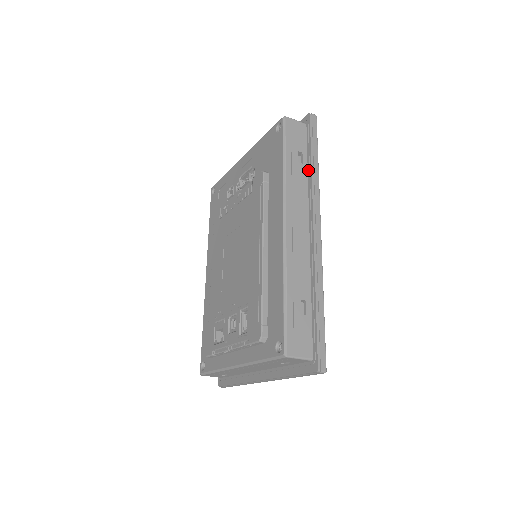
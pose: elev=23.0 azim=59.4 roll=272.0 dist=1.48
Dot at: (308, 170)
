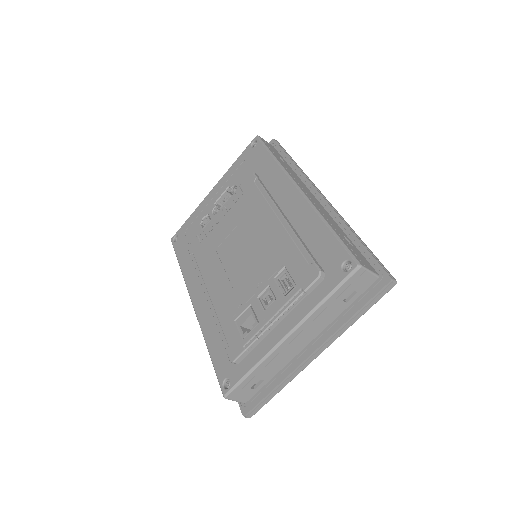
Dot at: (292, 167)
